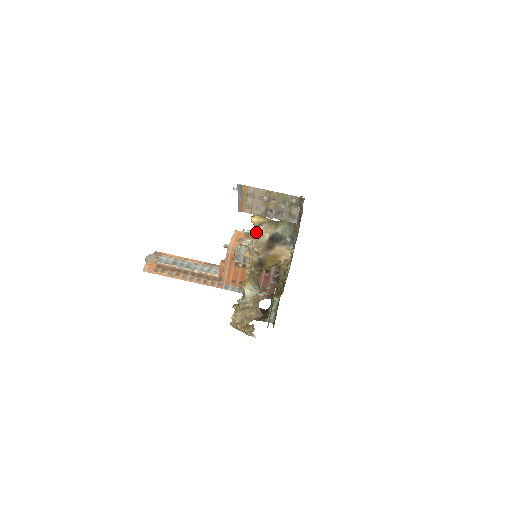
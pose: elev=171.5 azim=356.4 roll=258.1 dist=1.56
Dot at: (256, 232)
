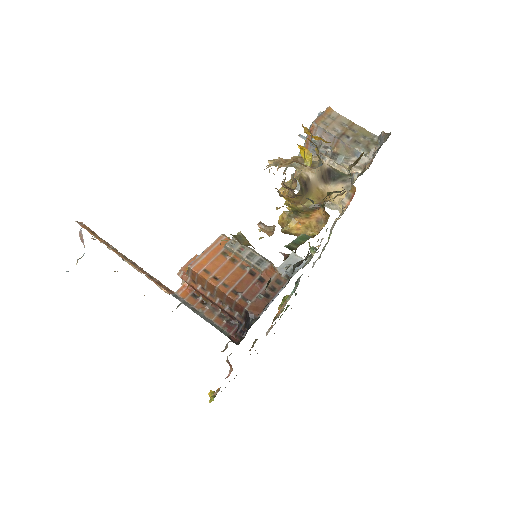
Dot at: occluded
